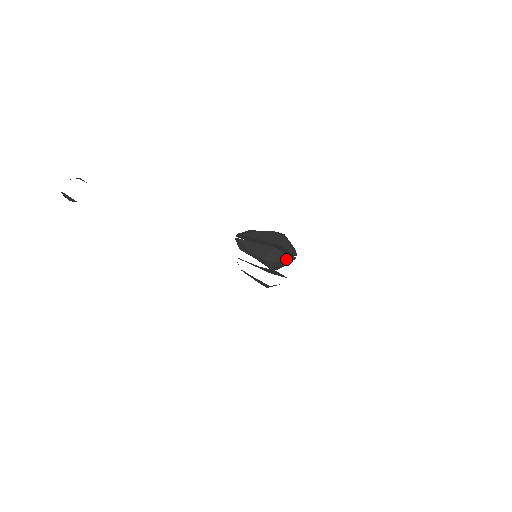
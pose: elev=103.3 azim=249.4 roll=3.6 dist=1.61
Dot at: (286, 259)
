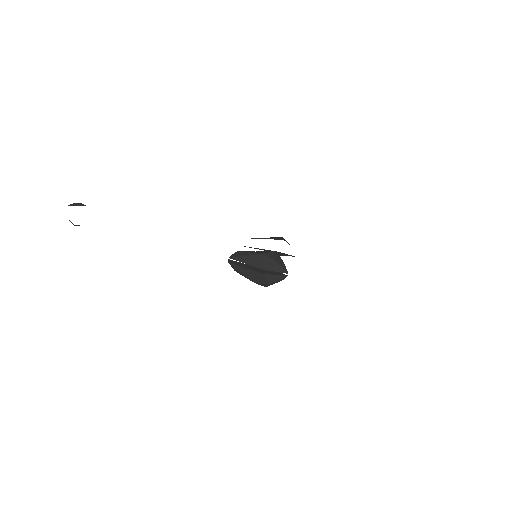
Dot at: (277, 279)
